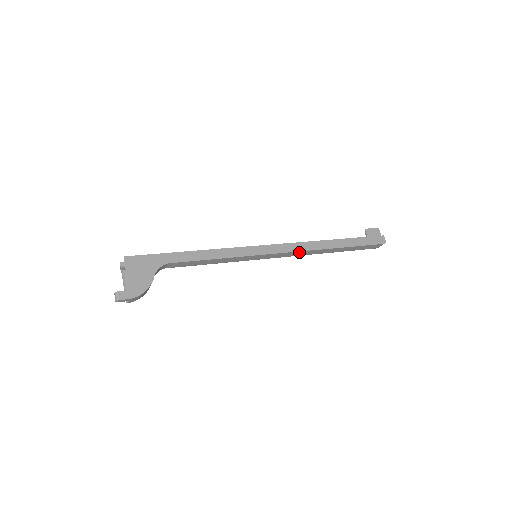
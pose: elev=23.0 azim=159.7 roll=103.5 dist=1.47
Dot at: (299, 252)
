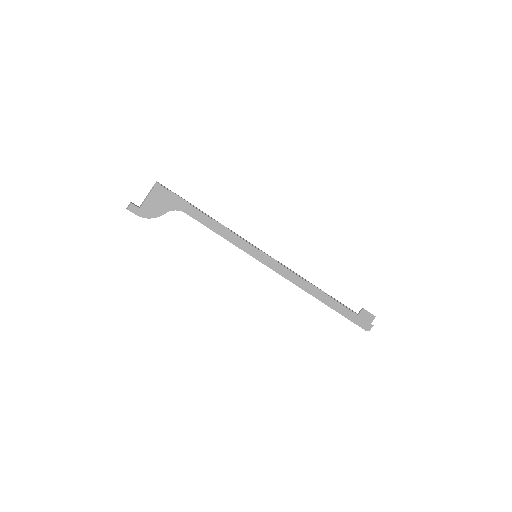
Dot at: (290, 281)
